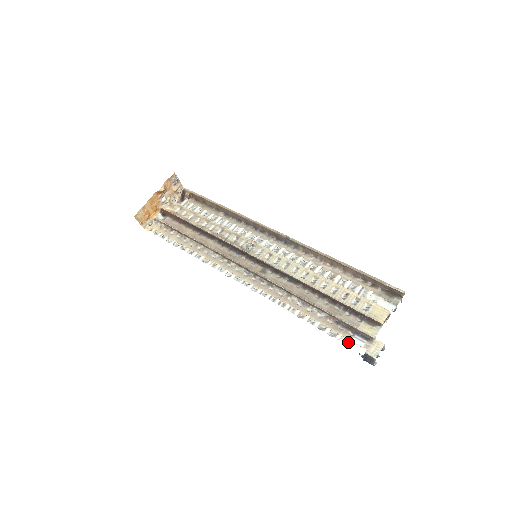
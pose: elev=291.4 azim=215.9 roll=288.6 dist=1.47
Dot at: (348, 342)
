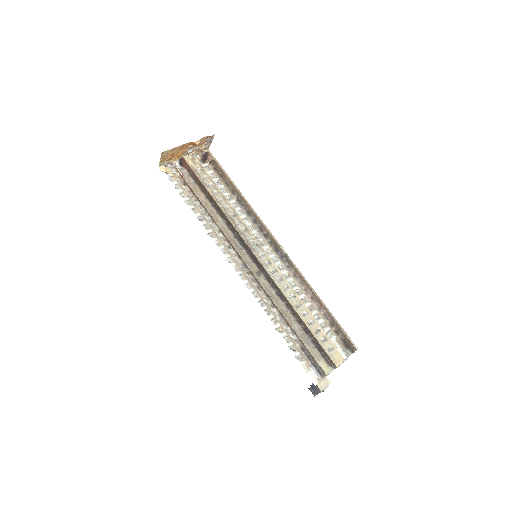
Dot at: (308, 370)
